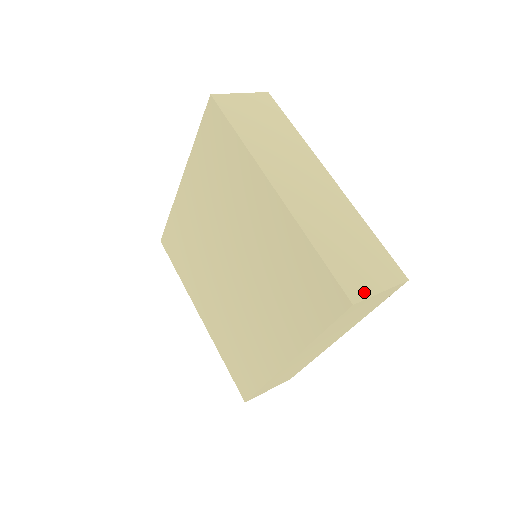
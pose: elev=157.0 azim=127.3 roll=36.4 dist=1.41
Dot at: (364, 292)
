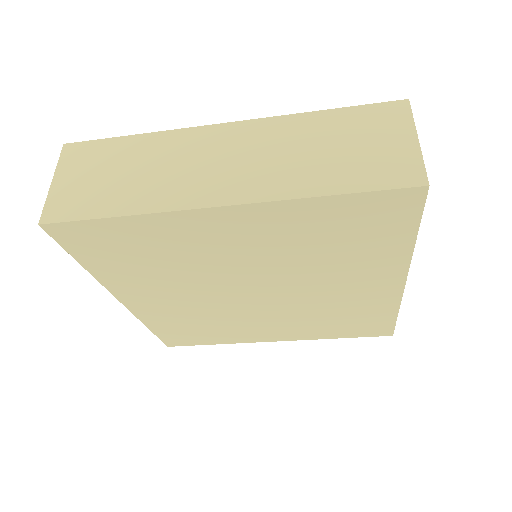
Dot at: occluded
